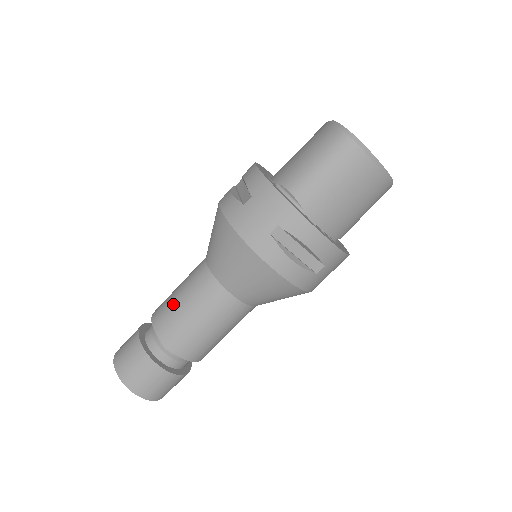
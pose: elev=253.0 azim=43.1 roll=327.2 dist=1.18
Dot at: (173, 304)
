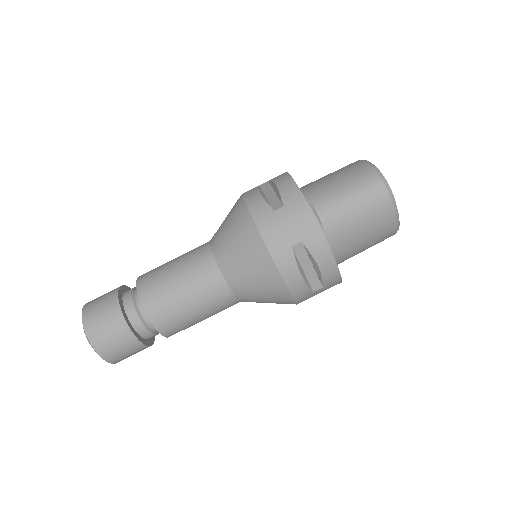
Dot at: (166, 278)
